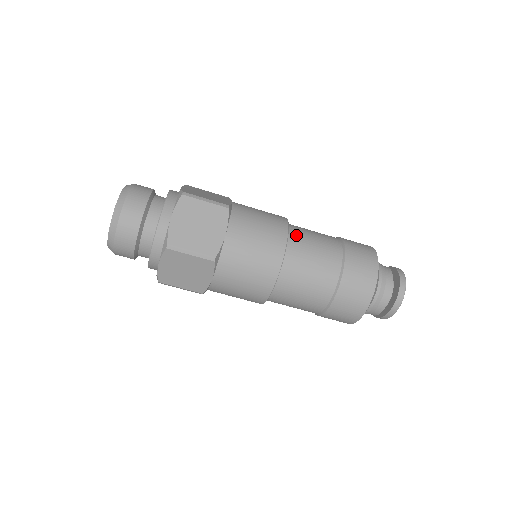
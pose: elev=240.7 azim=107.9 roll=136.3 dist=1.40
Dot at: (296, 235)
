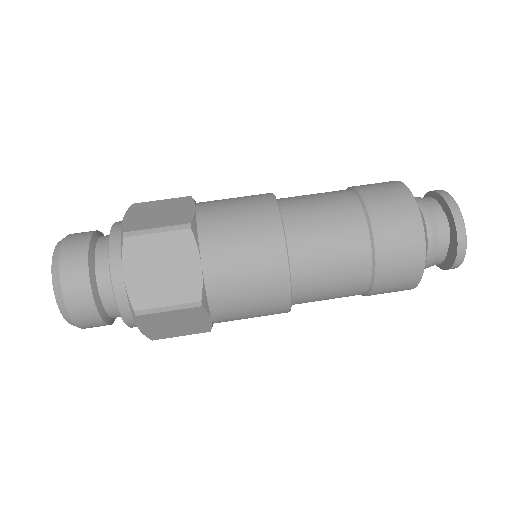
Dot at: occluded
